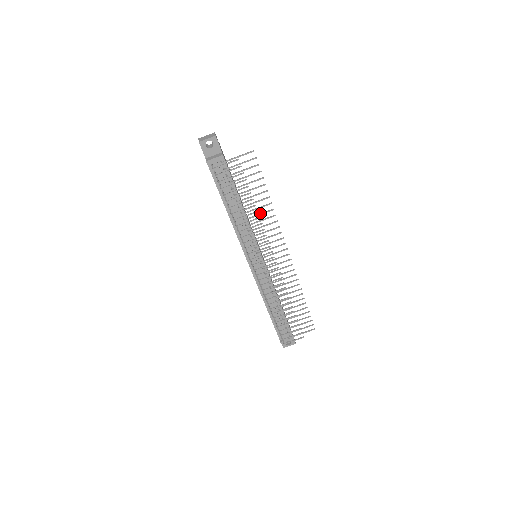
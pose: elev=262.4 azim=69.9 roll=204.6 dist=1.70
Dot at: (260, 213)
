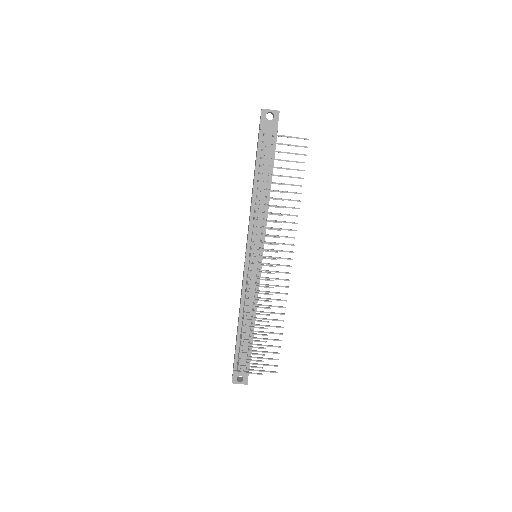
Dot at: (284, 206)
